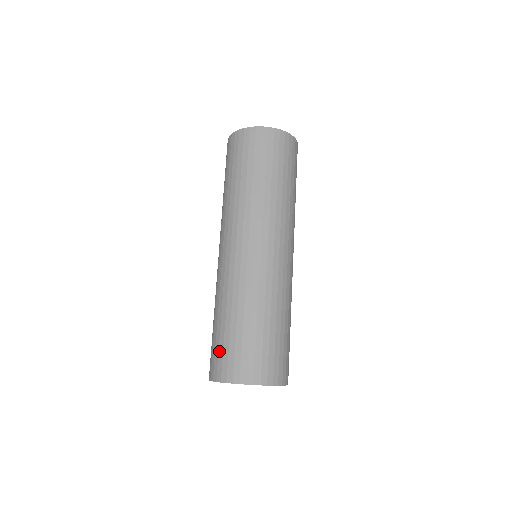
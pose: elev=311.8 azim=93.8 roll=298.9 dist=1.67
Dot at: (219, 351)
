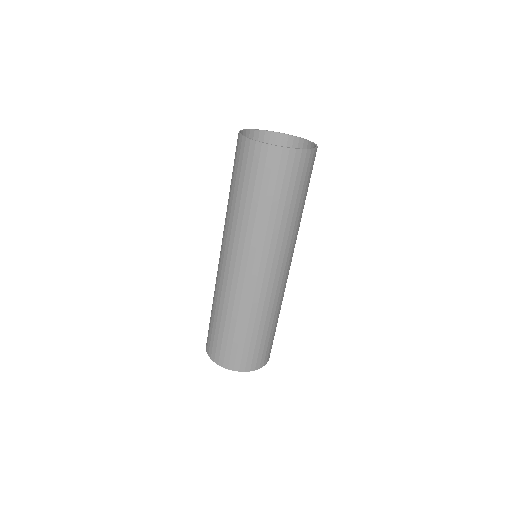
Dot at: (210, 333)
